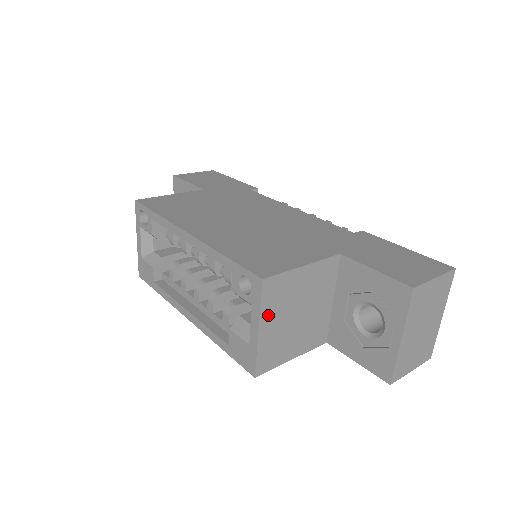
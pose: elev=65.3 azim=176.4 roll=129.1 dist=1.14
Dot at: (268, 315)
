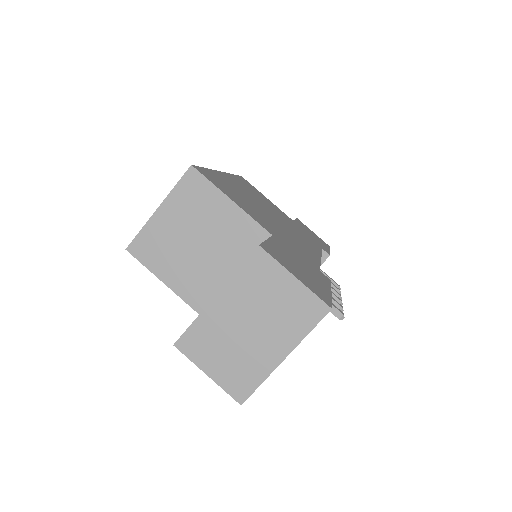
Dot at: (174, 204)
